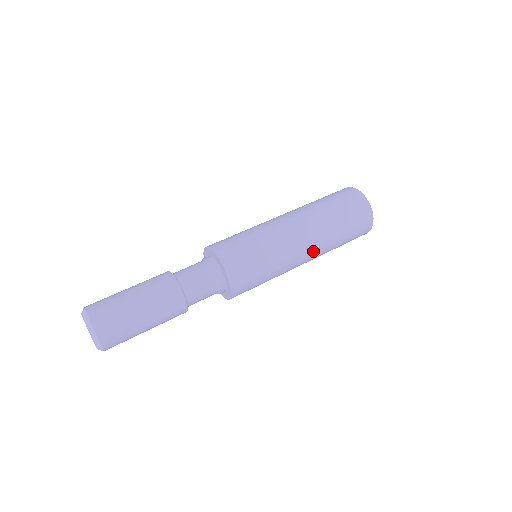
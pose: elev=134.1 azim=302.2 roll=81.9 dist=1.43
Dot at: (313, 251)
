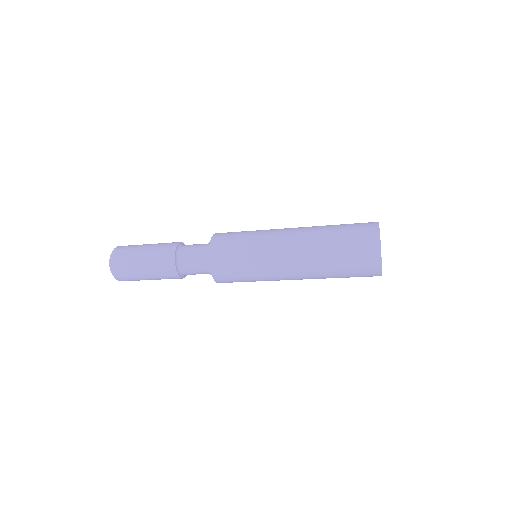
Dot at: (298, 242)
